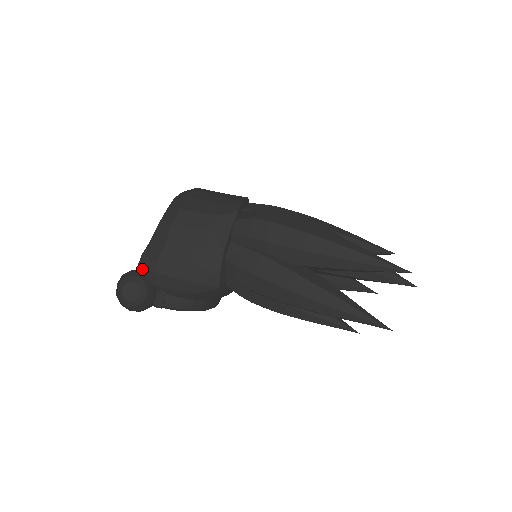
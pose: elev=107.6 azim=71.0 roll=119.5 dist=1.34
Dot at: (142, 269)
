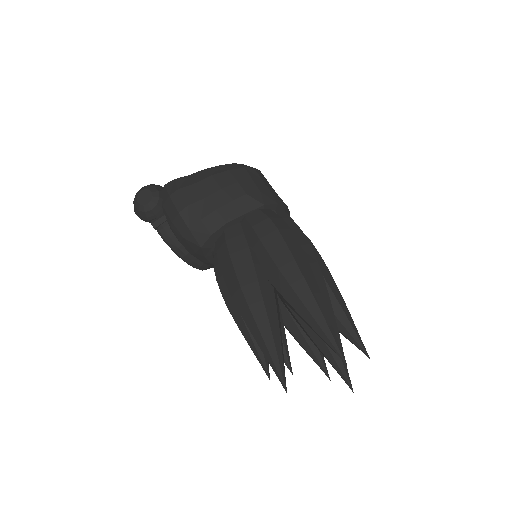
Dot at: (166, 189)
